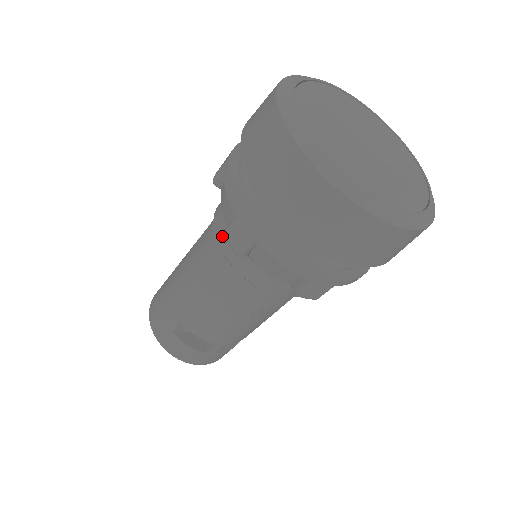
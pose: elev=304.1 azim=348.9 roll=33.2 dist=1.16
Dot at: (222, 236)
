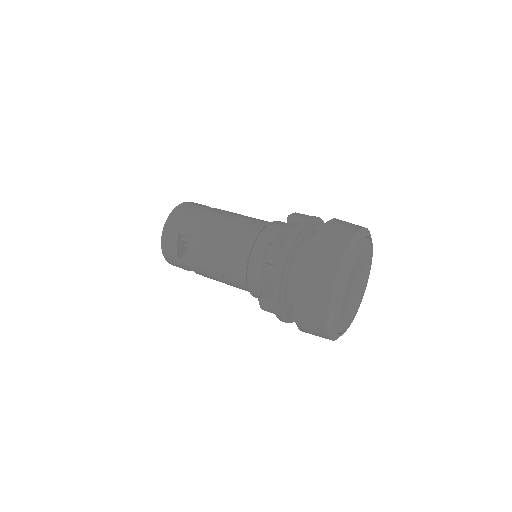
Dot at: (263, 239)
